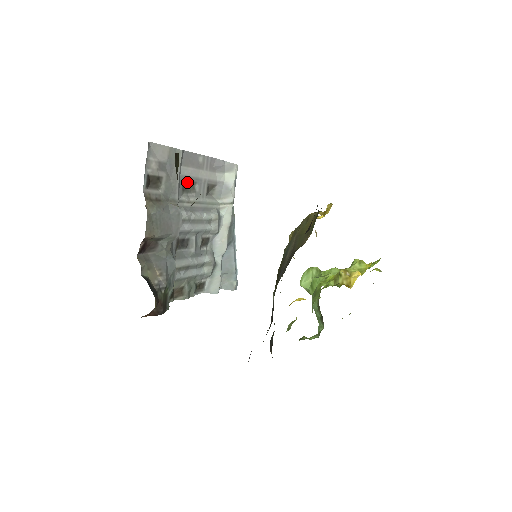
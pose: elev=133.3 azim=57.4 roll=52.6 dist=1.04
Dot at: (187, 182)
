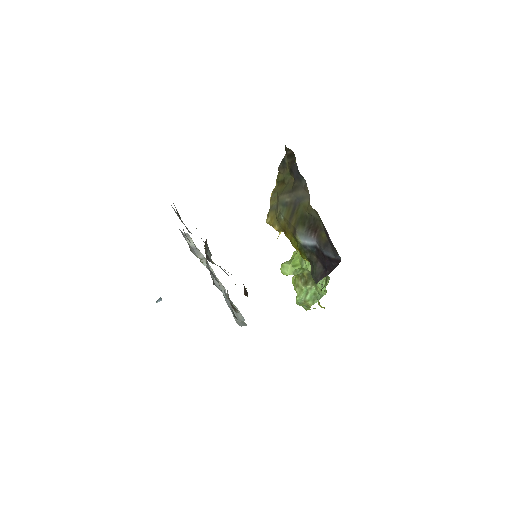
Dot at: occluded
